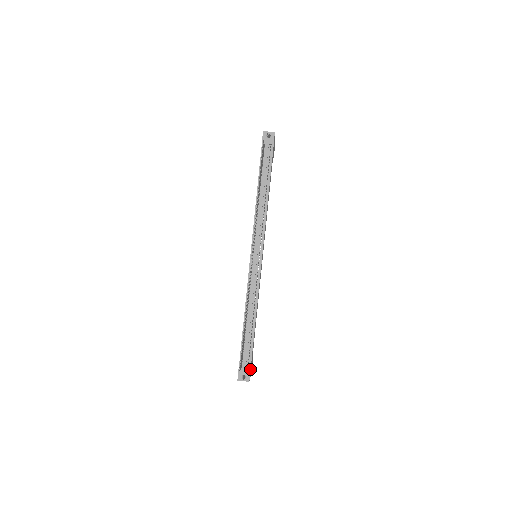
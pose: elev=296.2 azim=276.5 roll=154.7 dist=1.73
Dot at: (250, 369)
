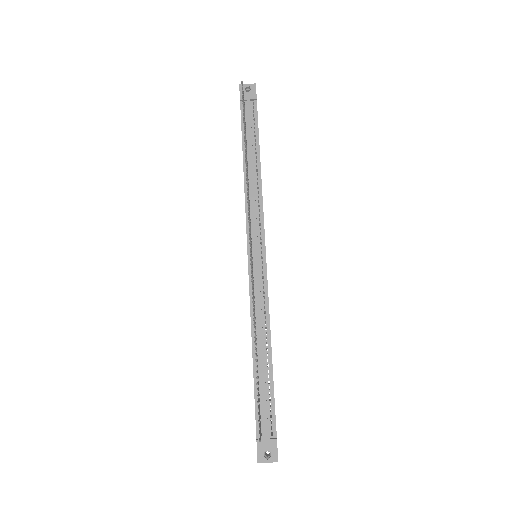
Dot at: (276, 438)
